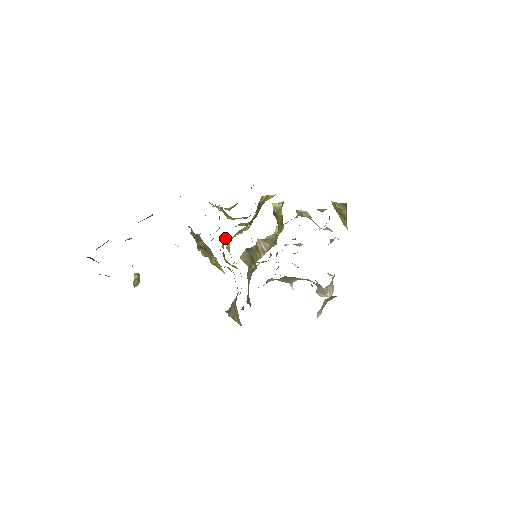
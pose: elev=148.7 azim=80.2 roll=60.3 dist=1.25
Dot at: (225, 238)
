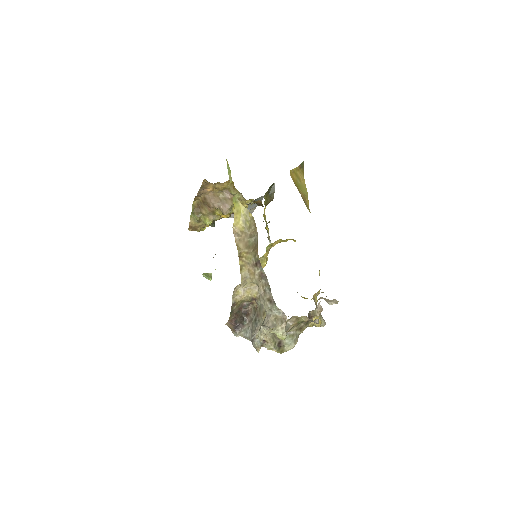
Dot at: occluded
